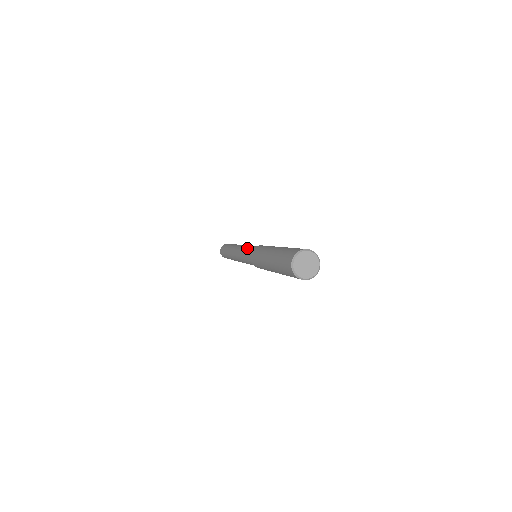
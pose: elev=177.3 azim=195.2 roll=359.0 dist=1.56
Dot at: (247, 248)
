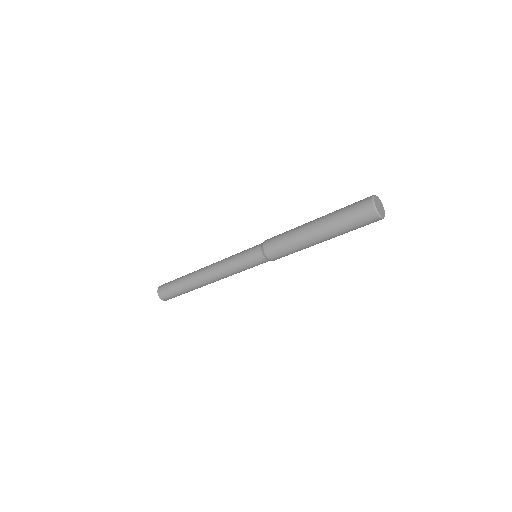
Dot at: (244, 250)
